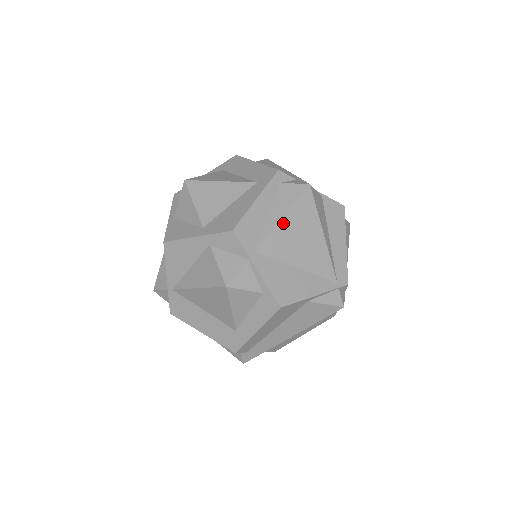
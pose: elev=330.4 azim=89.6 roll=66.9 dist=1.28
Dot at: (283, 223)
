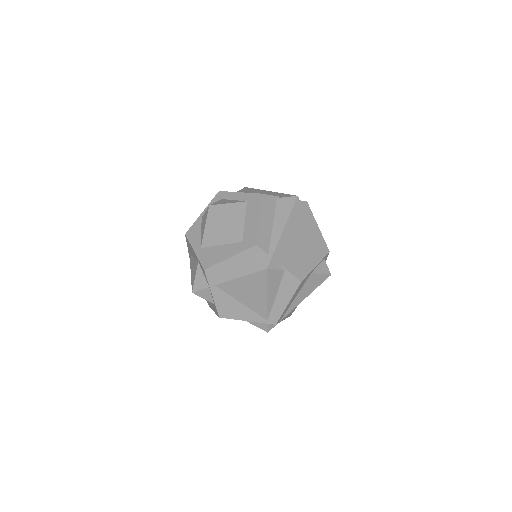
Dot at: (239, 280)
